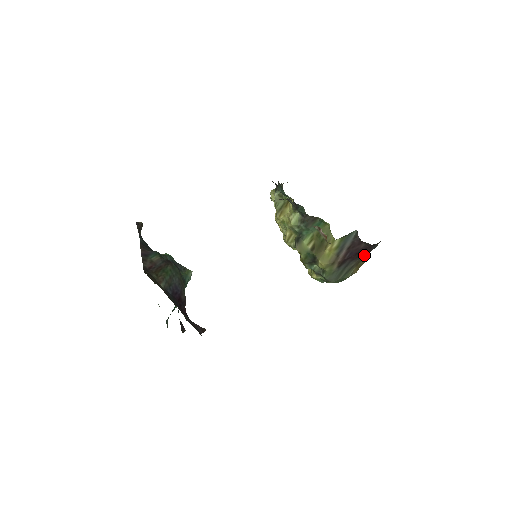
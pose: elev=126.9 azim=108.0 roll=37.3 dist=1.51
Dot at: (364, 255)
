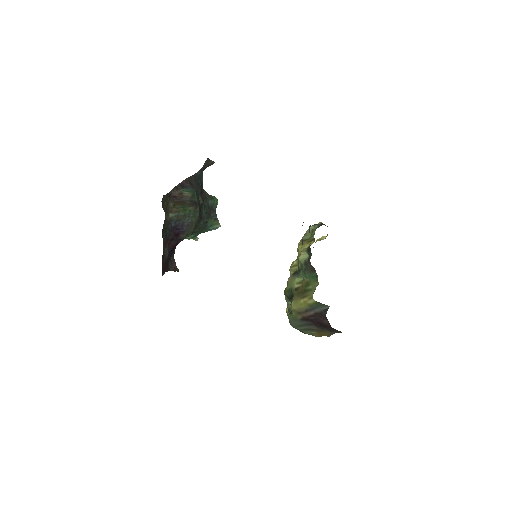
Dot at: (328, 330)
